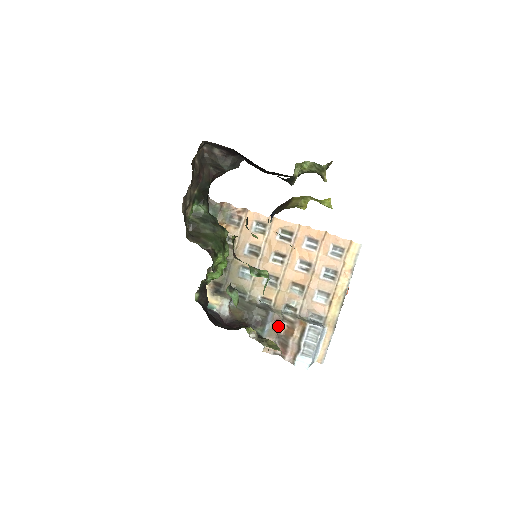
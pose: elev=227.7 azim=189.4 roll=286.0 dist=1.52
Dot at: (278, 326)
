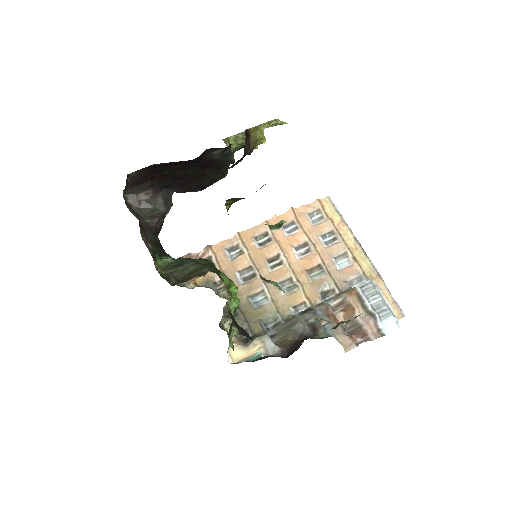
Dot at: (334, 316)
